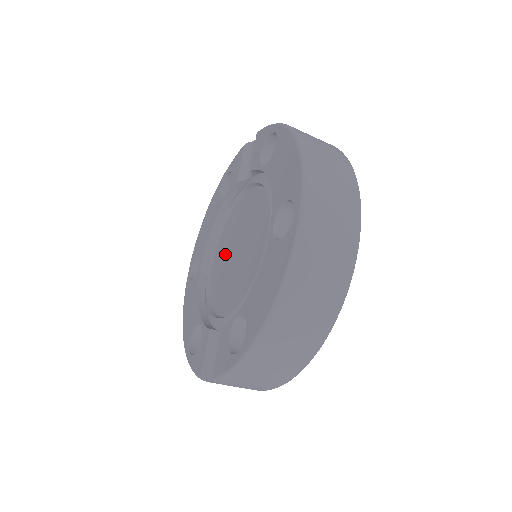
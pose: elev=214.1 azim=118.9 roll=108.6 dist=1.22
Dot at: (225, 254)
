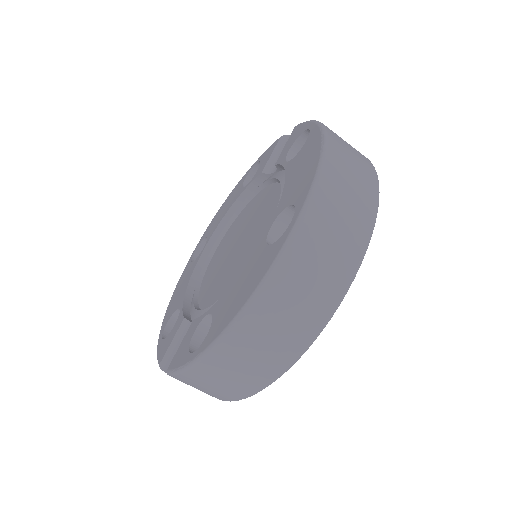
Dot at: (227, 245)
